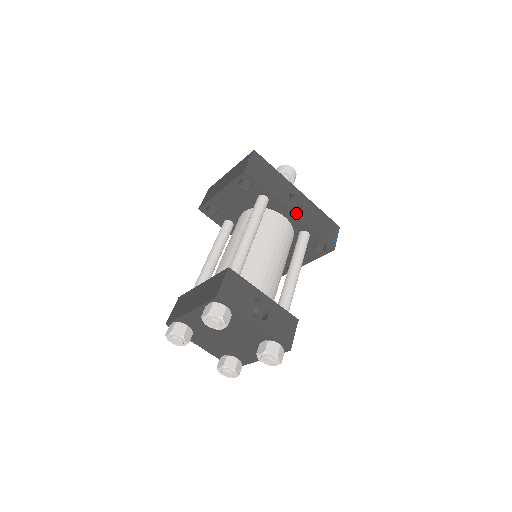
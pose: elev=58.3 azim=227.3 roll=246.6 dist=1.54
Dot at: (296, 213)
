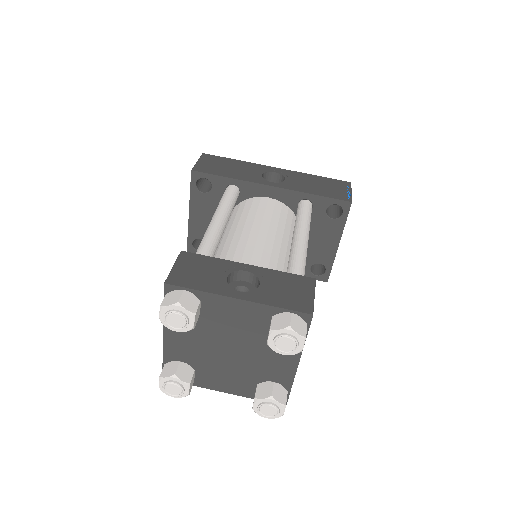
Dot at: (277, 185)
